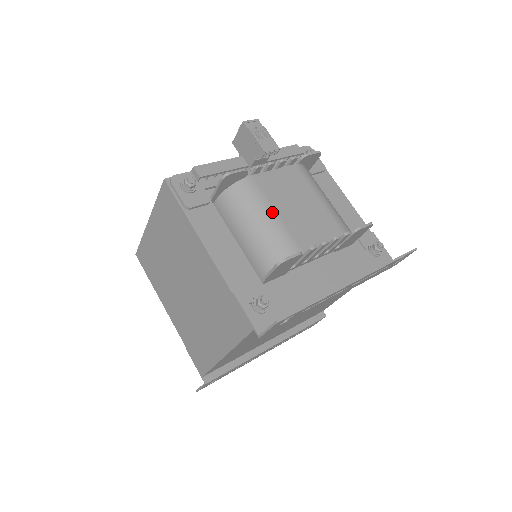
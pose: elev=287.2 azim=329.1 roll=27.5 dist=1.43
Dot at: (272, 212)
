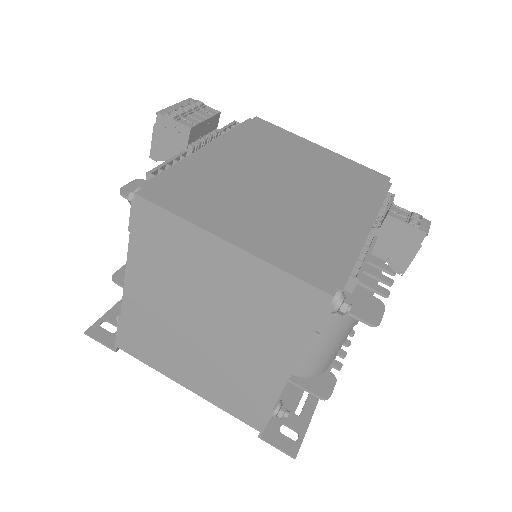
Dot at: occluded
